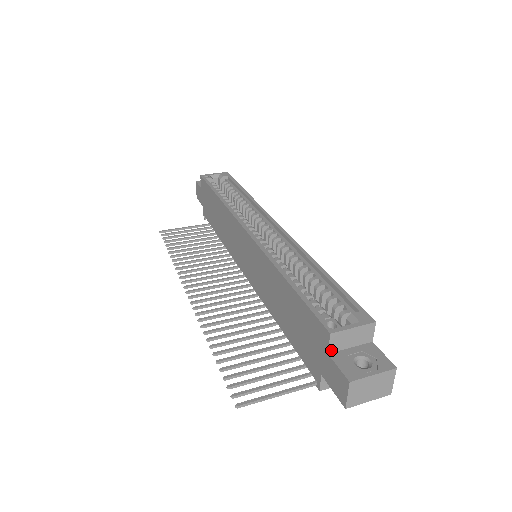
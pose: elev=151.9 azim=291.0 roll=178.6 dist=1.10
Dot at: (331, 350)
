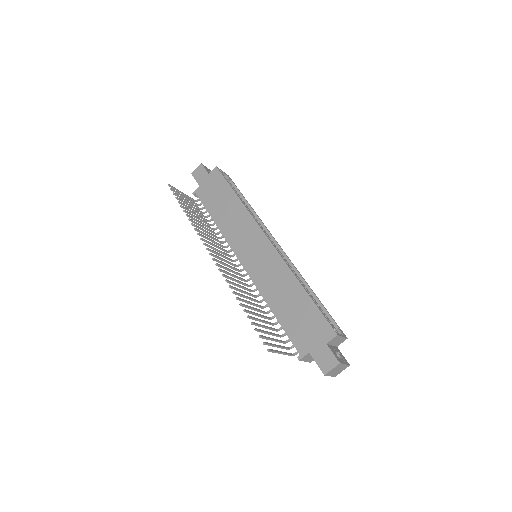
Dot at: (329, 343)
